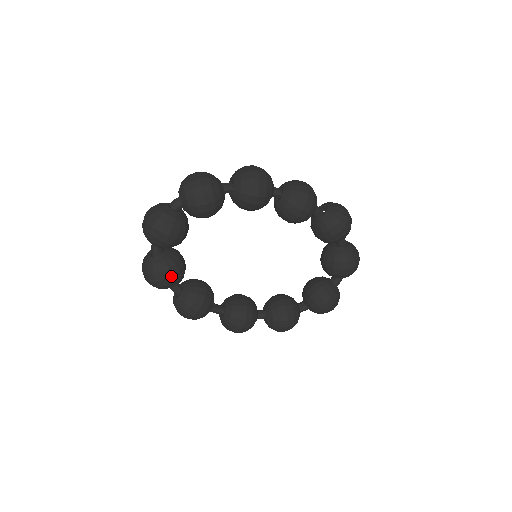
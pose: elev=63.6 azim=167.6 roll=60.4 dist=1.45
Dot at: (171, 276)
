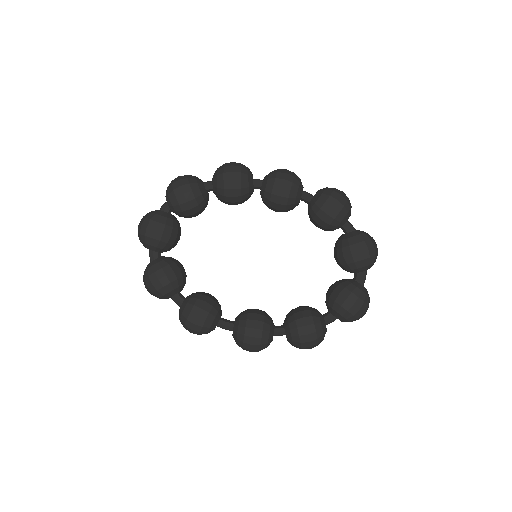
Dot at: (164, 276)
